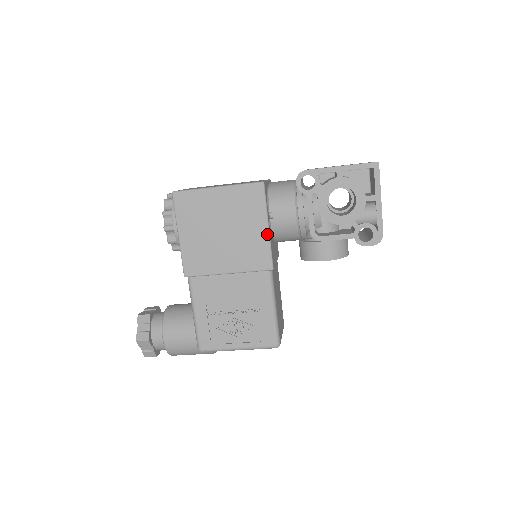
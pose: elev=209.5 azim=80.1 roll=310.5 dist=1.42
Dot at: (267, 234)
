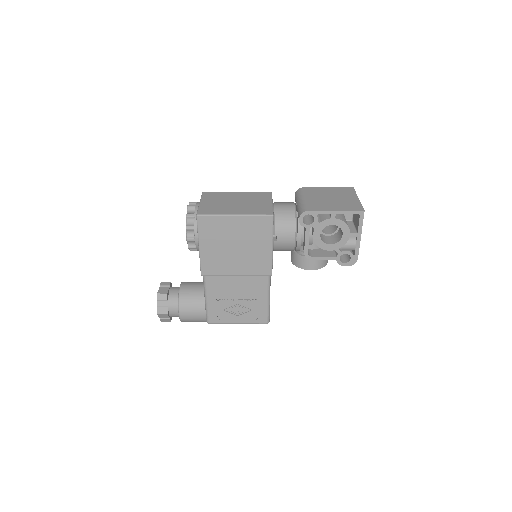
Dot at: (271, 252)
